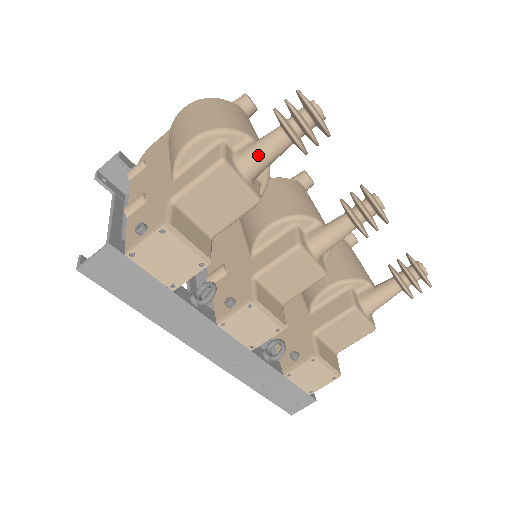
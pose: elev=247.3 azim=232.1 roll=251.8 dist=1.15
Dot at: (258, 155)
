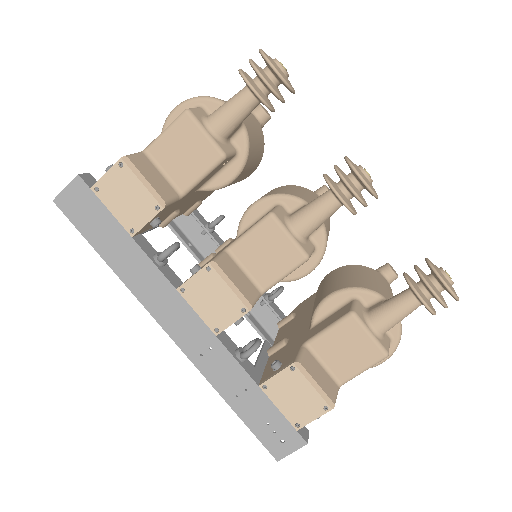
Dot at: (223, 110)
